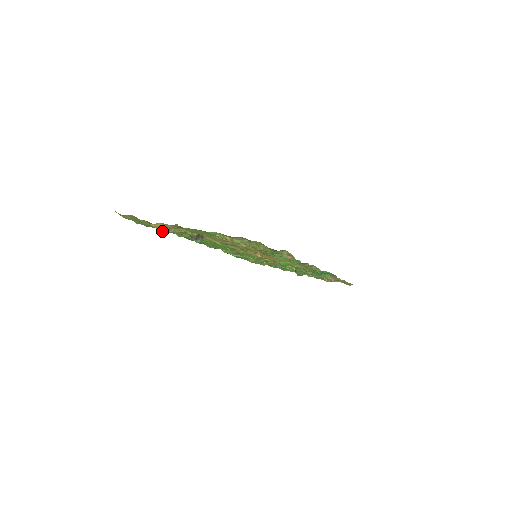
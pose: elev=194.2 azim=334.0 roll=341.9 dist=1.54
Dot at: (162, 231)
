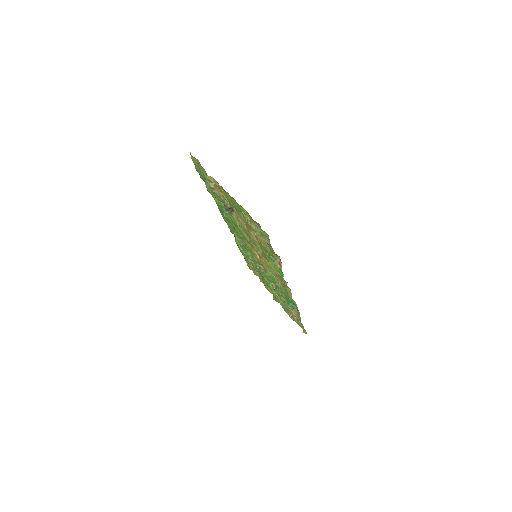
Dot at: (209, 186)
